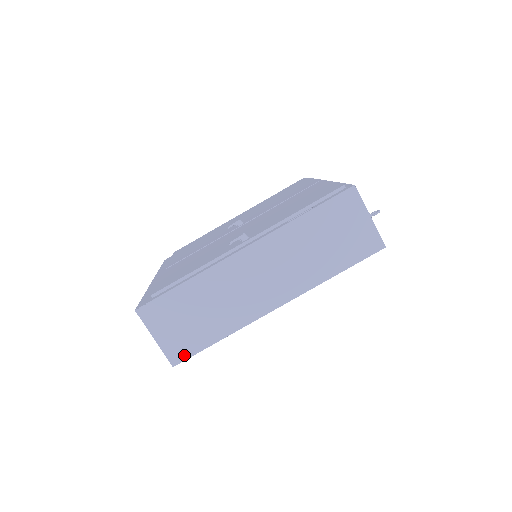
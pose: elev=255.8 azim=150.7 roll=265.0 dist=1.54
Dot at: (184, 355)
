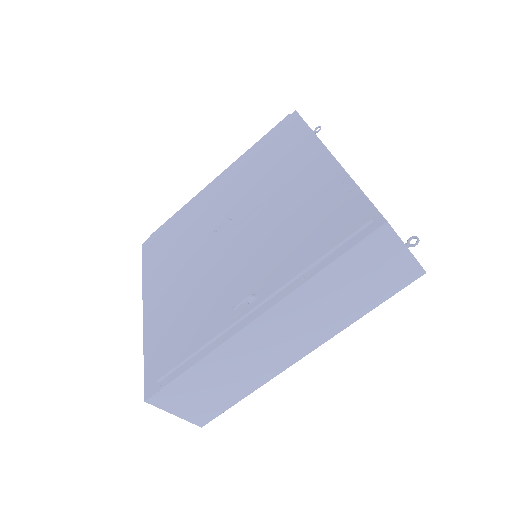
Dot at: (210, 417)
